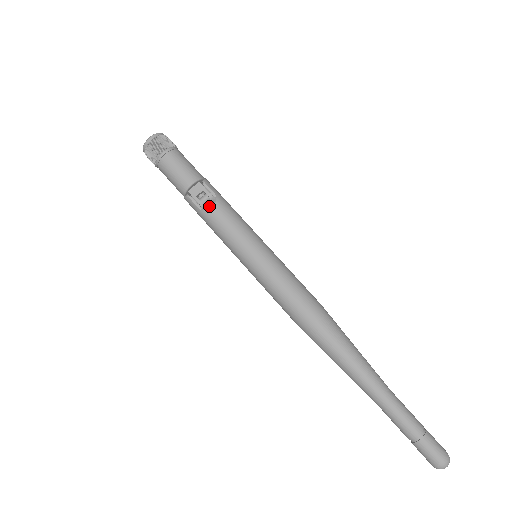
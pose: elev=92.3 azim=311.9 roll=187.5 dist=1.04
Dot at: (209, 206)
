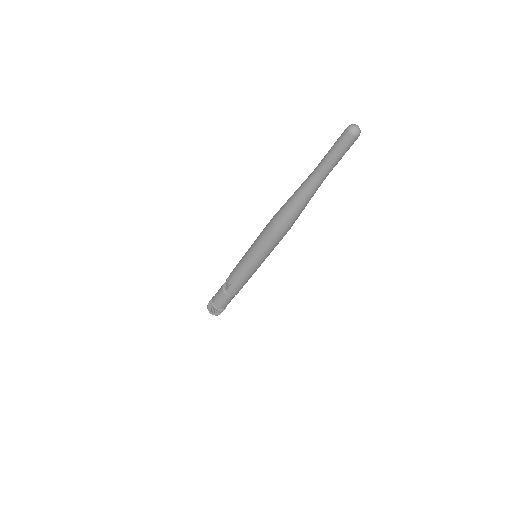
Dot at: (230, 278)
